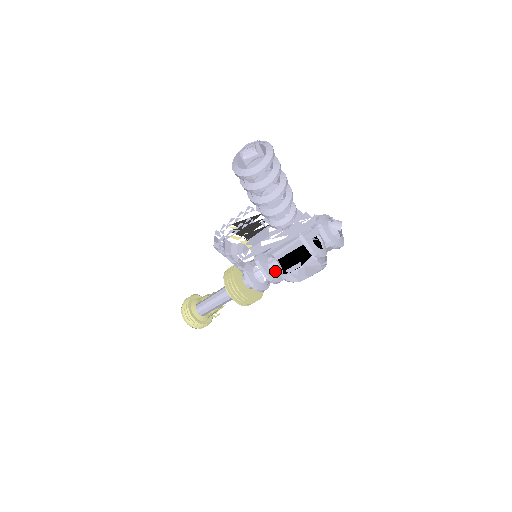
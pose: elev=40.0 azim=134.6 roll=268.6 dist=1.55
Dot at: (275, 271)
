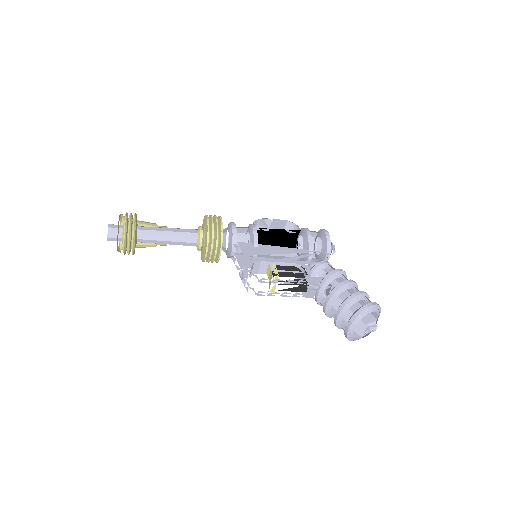
Dot at: (245, 229)
